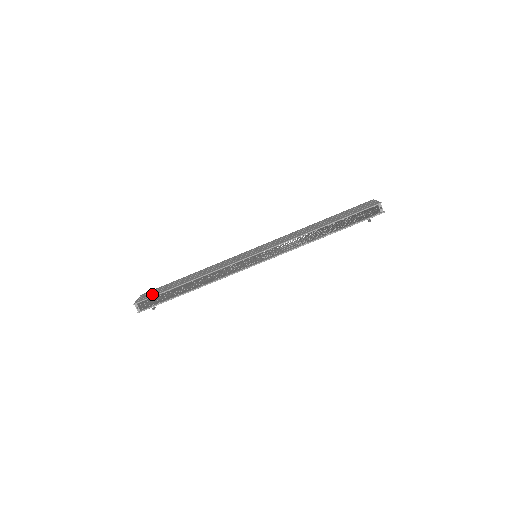
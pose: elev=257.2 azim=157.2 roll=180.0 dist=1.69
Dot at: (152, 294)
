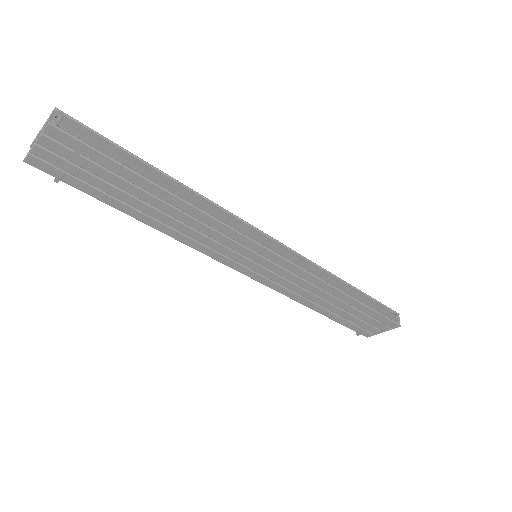
Dot at: occluded
